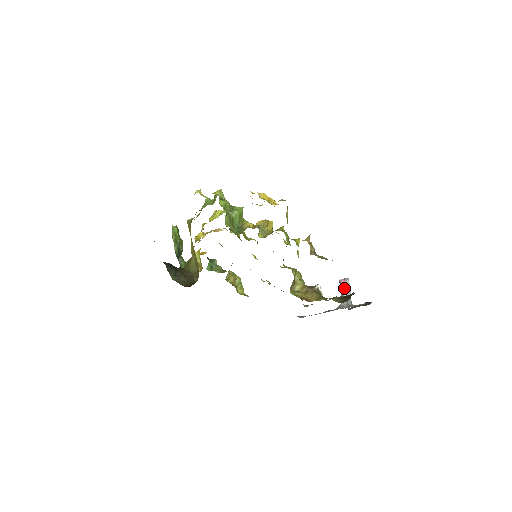
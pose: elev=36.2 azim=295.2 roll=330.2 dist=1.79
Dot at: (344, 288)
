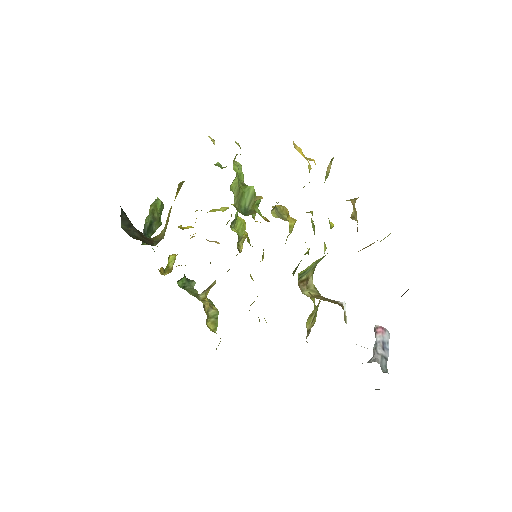
Dot at: (380, 340)
